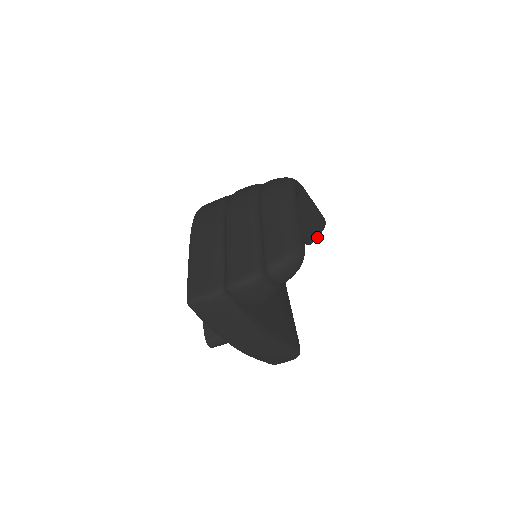
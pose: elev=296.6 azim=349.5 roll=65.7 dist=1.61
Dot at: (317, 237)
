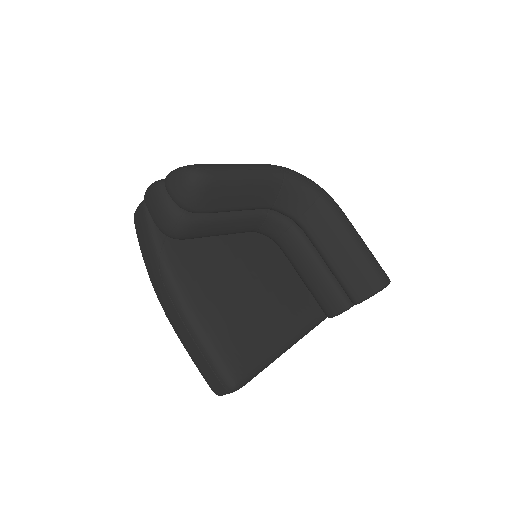
Dot at: (367, 297)
